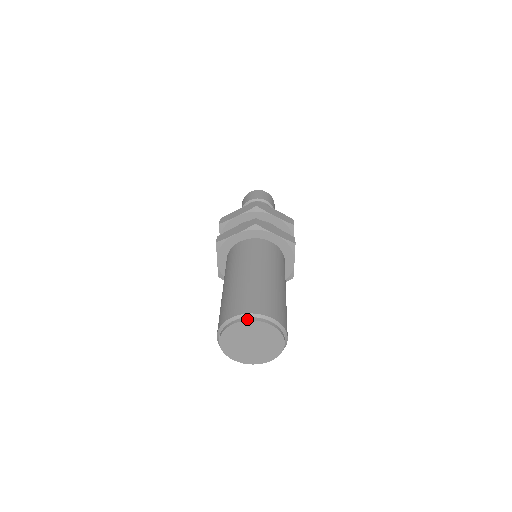
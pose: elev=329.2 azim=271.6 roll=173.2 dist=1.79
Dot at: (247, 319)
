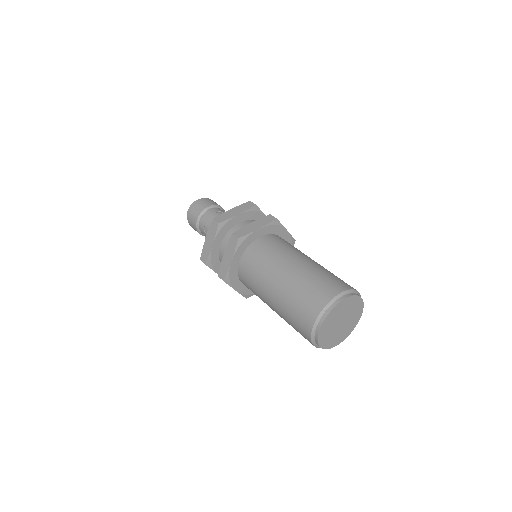
Dot at: (326, 314)
